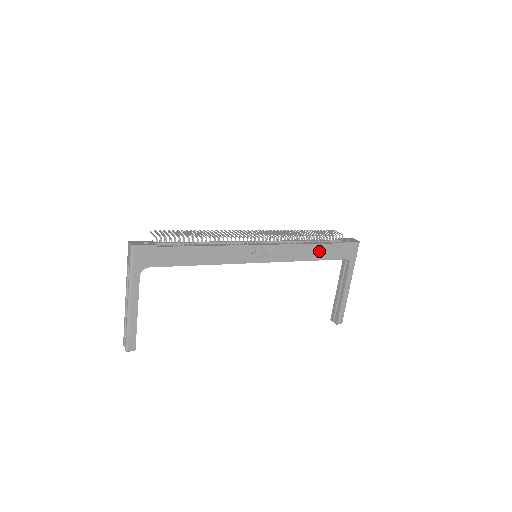
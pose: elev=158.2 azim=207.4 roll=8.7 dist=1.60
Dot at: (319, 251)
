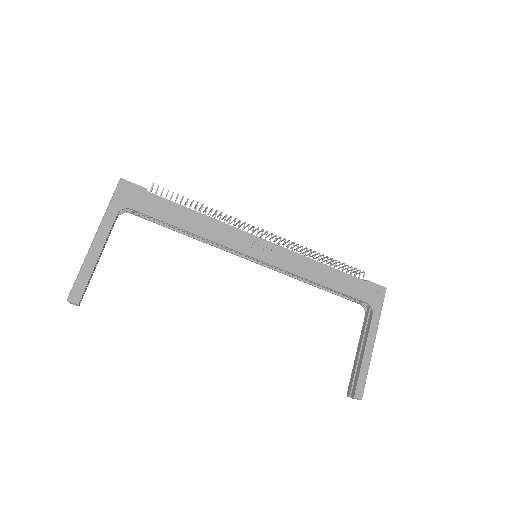
Dot at: (334, 277)
